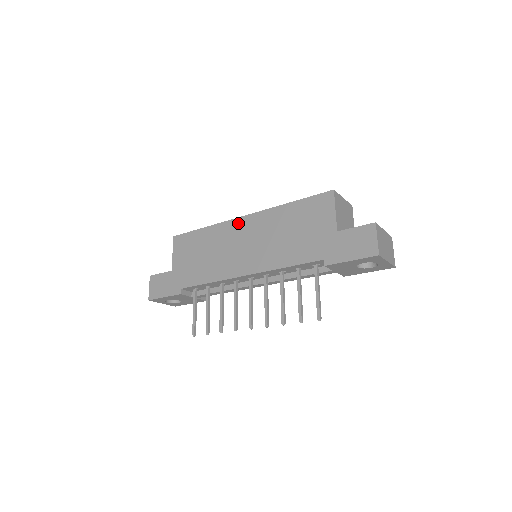
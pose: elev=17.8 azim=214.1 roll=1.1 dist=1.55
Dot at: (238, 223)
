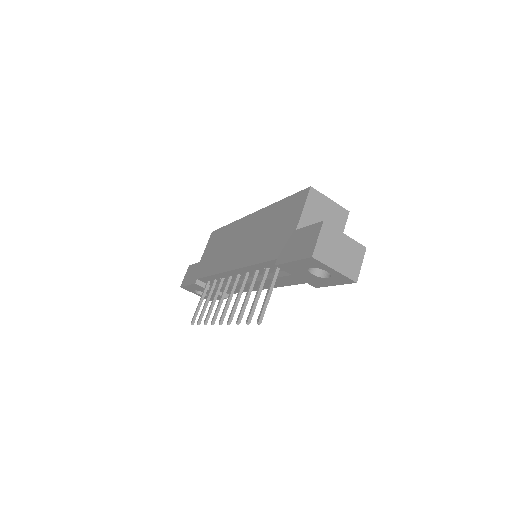
Dot at: (246, 220)
